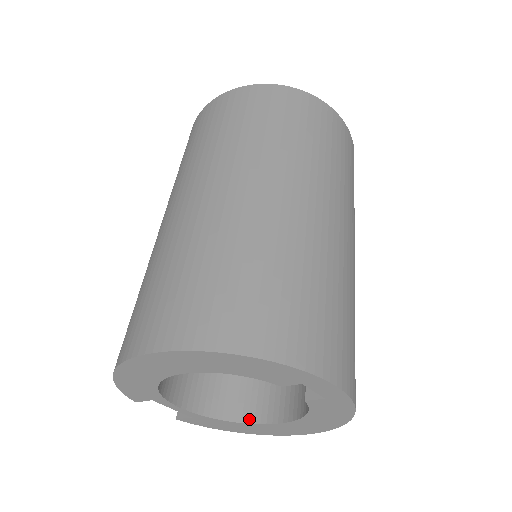
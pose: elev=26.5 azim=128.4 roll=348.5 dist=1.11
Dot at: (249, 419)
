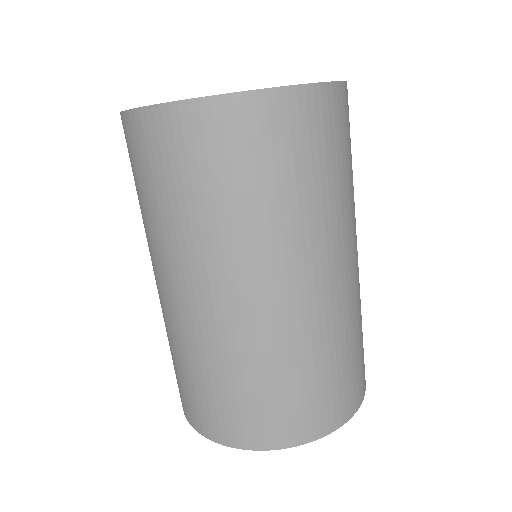
Dot at: occluded
